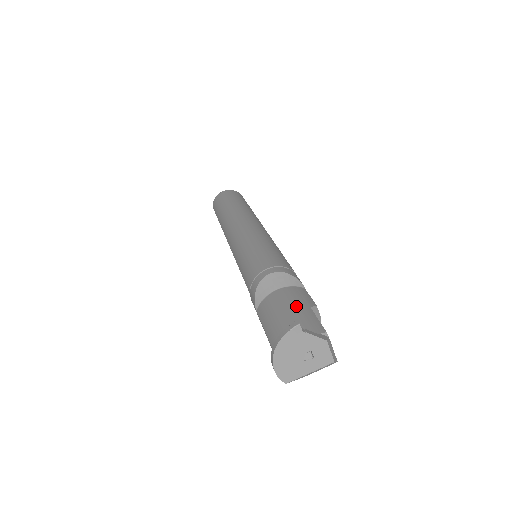
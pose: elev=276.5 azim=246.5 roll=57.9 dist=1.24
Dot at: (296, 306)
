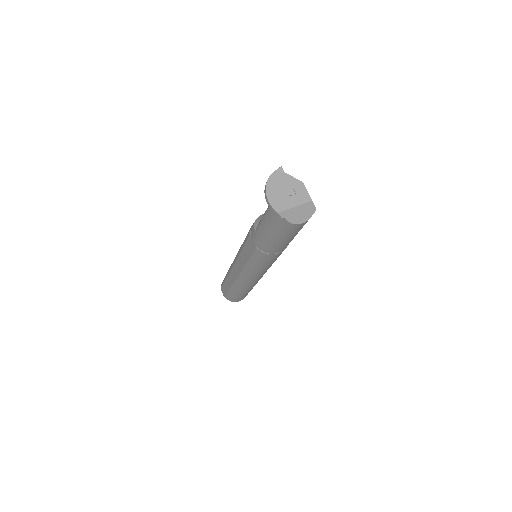
Dot at: occluded
